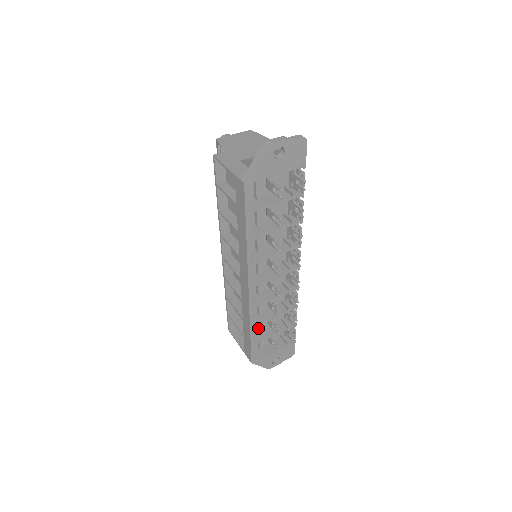
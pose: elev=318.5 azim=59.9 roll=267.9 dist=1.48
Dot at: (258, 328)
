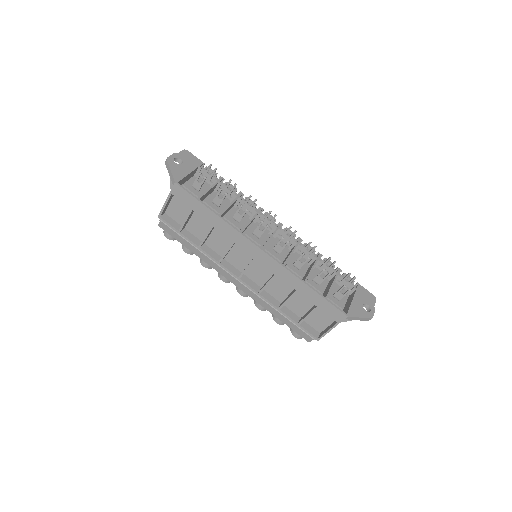
Dot at: occluded
